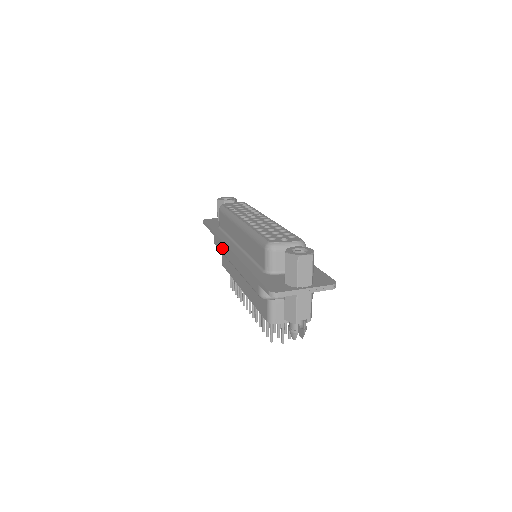
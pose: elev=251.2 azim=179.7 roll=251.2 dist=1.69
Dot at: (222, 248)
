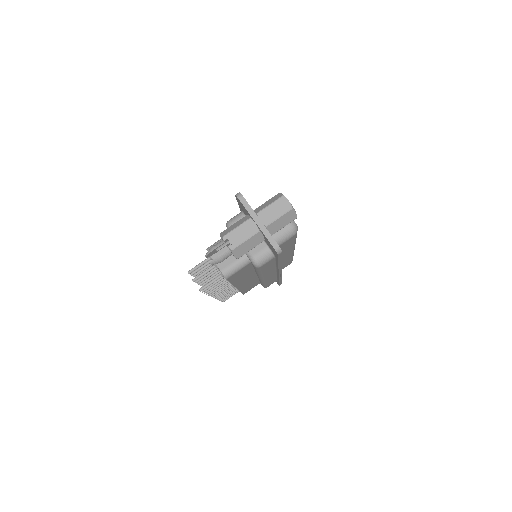
Dot at: occluded
